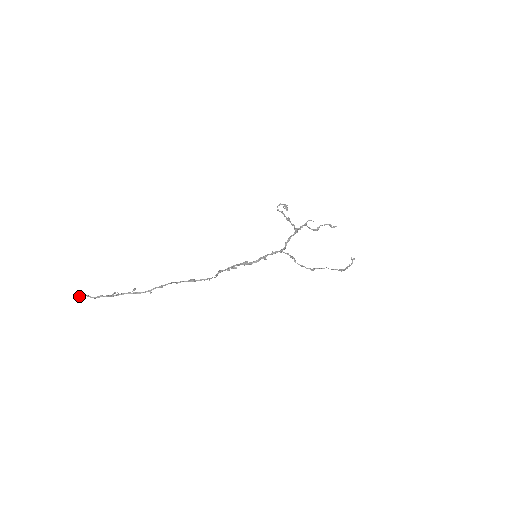
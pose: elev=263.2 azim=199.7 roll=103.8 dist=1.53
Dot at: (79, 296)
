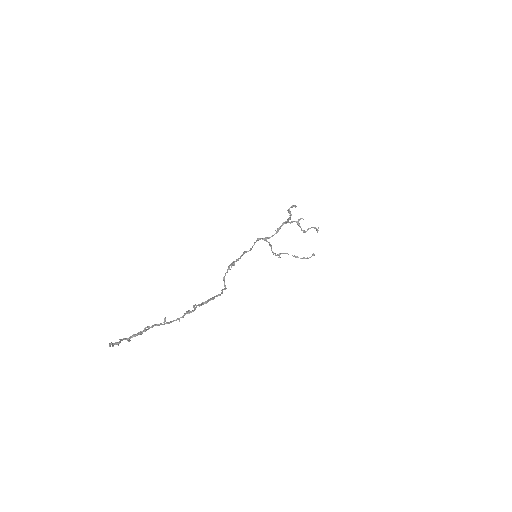
Dot at: (115, 344)
